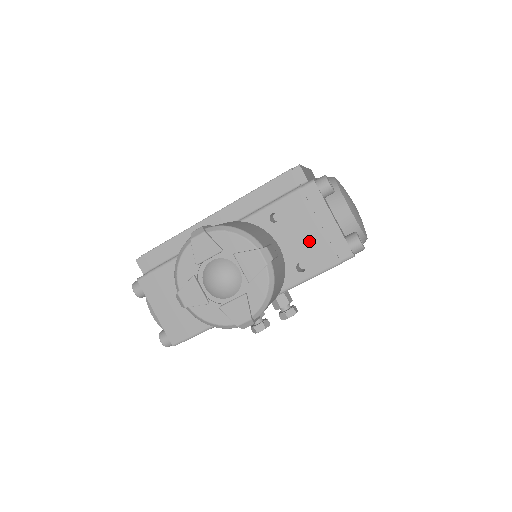
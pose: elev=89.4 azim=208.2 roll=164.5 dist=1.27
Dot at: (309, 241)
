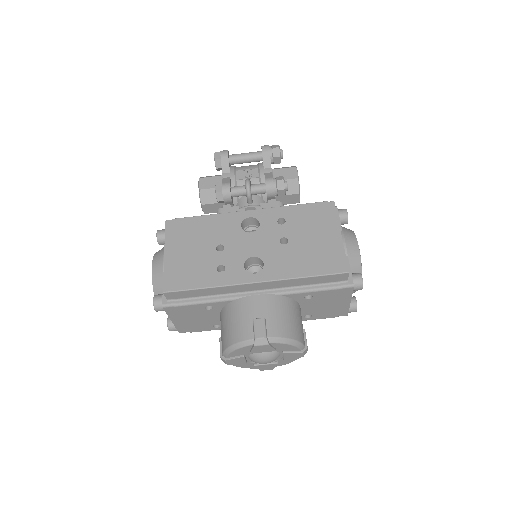
Dot at: (324, 309)
